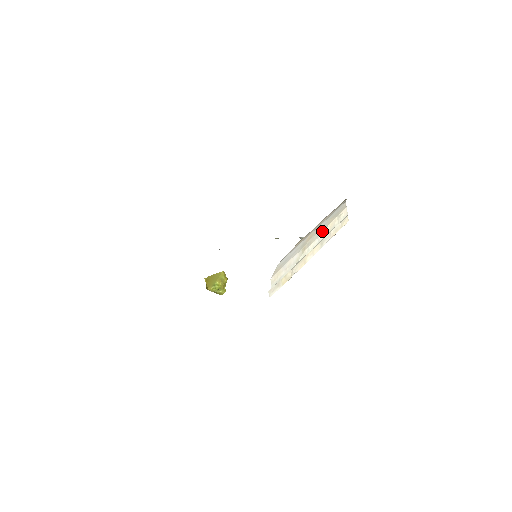
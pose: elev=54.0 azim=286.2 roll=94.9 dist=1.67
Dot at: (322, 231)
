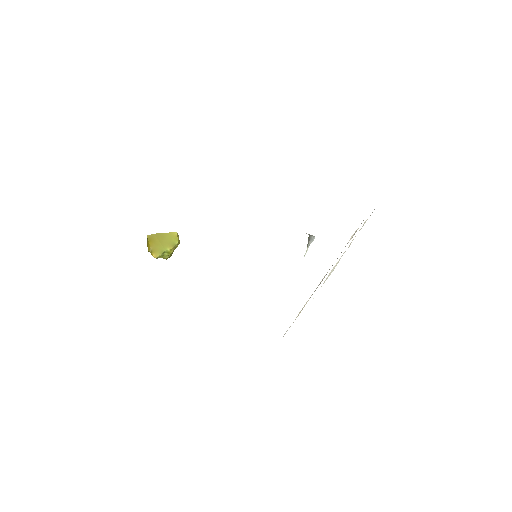
Dot at: occluded
